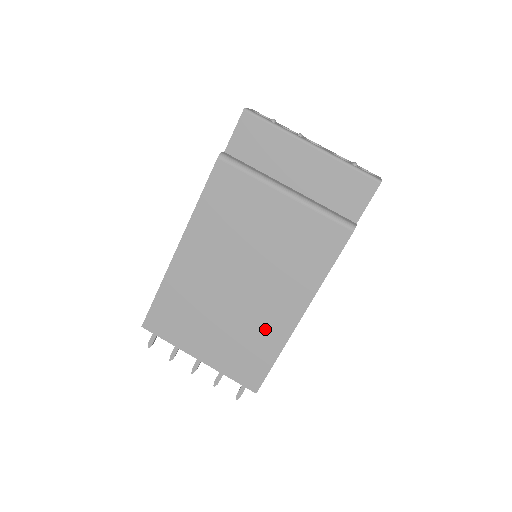
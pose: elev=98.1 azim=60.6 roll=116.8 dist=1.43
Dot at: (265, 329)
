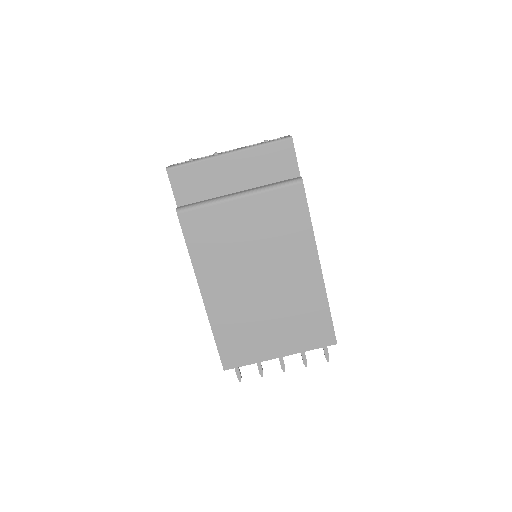
Dot at: (305, 296)
